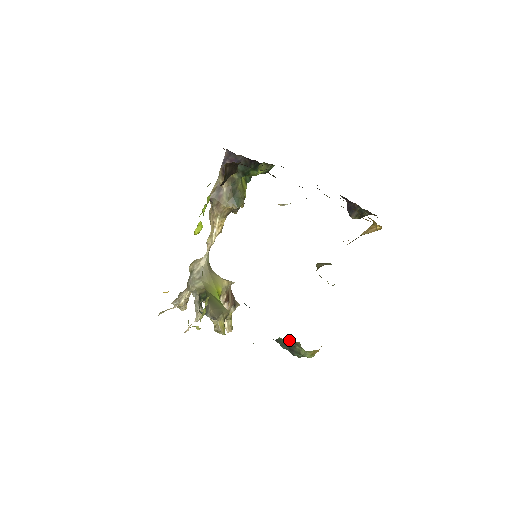
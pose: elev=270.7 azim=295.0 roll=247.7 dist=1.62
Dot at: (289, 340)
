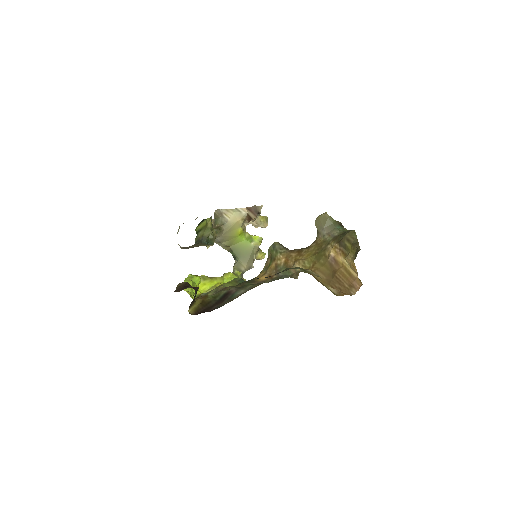
Dot at: occluded
